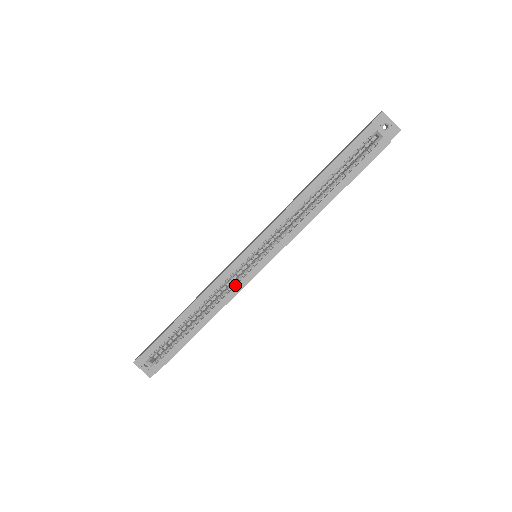
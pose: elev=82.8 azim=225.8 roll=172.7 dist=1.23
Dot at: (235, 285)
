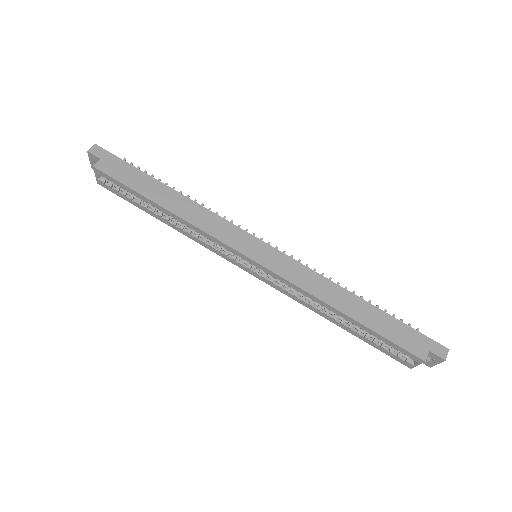
Dot at: (217, 246)
